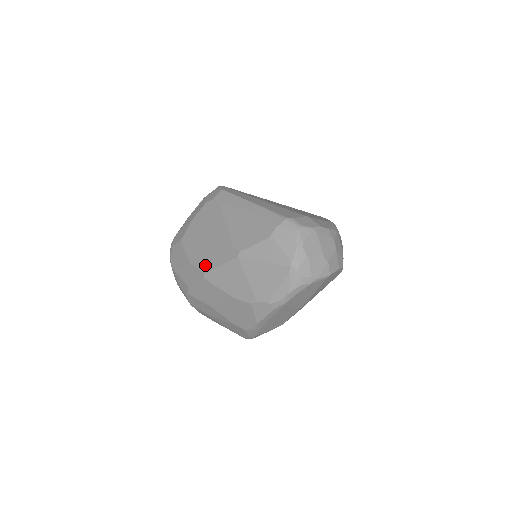
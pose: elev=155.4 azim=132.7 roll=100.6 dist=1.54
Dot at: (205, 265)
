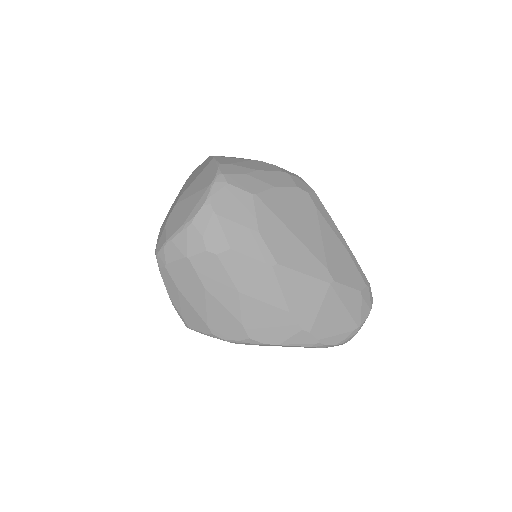
Dot at: (283, 255)
